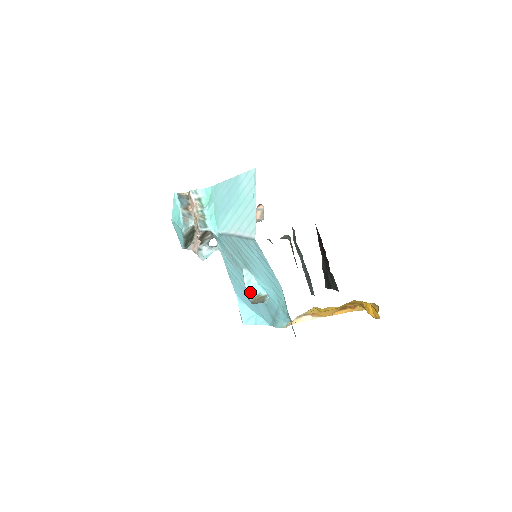
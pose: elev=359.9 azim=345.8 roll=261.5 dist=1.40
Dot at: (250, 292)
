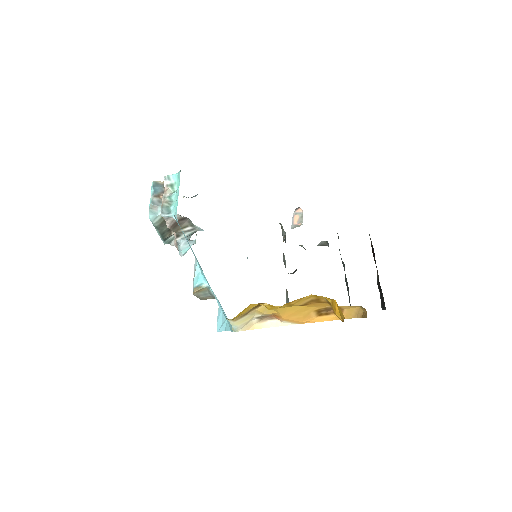
Dot at: (193, 283)
